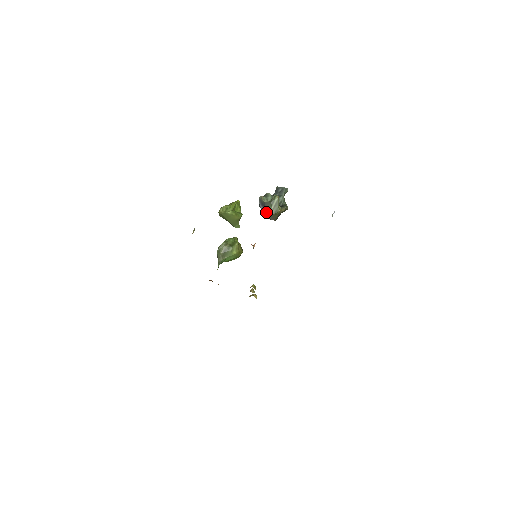
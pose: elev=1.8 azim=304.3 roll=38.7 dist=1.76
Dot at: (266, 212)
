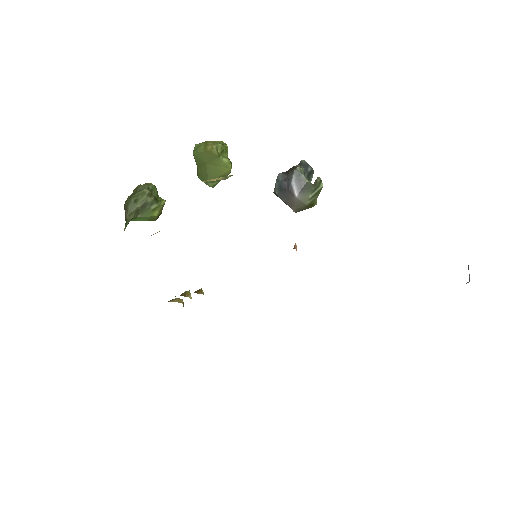
Dot at: (300, 196)
